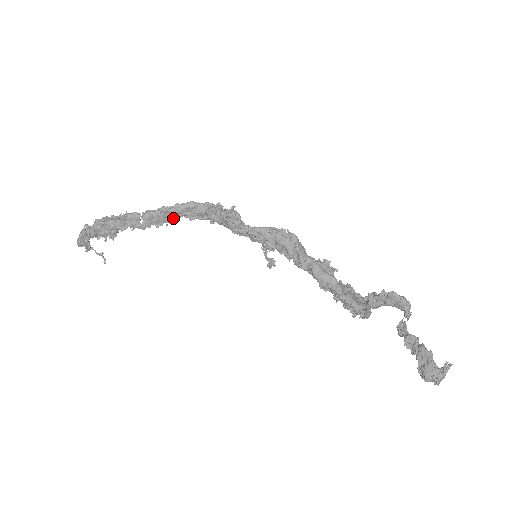
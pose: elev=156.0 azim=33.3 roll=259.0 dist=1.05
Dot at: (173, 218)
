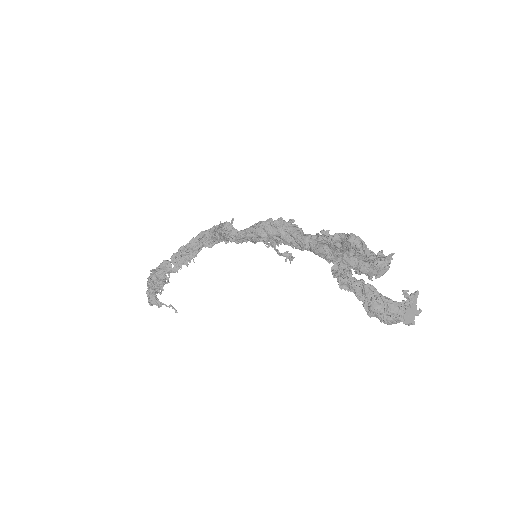
Dot at: (195, 252)
